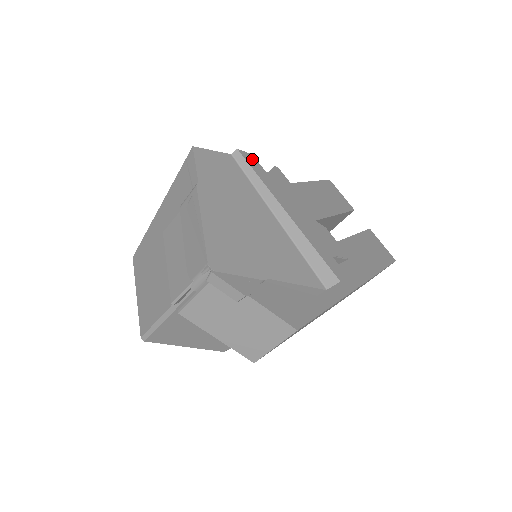
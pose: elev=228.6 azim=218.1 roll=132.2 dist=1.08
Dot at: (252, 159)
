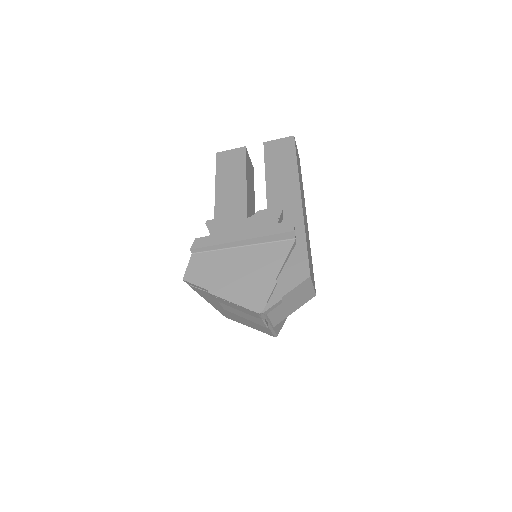
Dot at: (199, 242)
